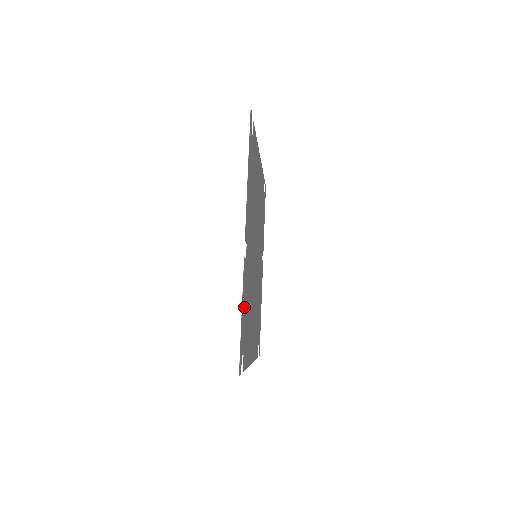
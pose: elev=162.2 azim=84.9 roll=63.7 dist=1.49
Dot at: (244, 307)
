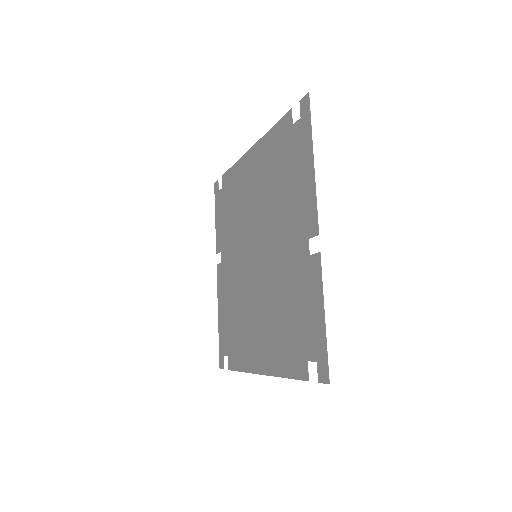
Dot at: (310, 308)
